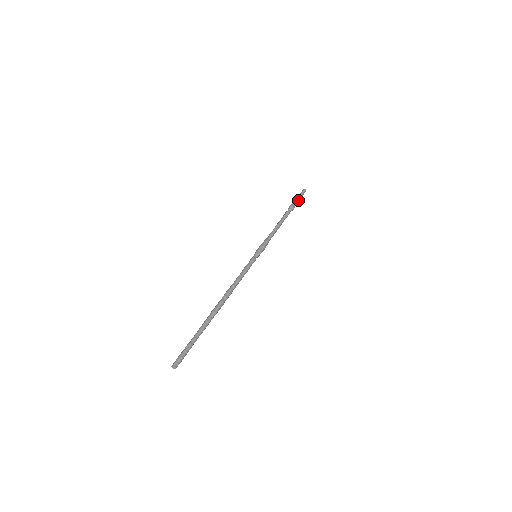
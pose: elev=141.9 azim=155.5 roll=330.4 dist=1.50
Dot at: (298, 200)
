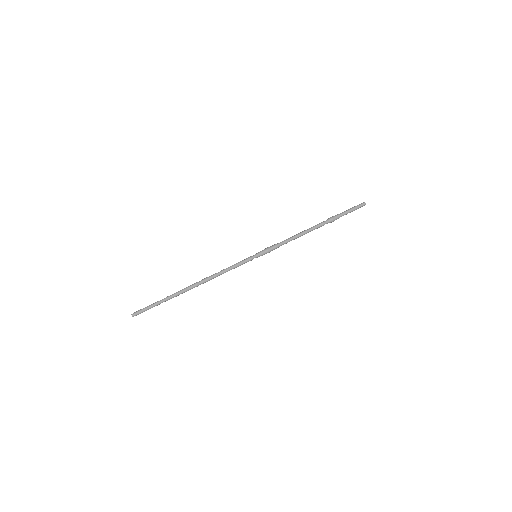
Dot at: (345, 213)
